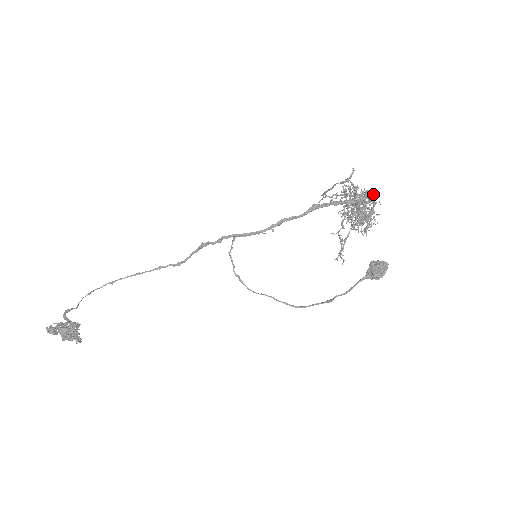
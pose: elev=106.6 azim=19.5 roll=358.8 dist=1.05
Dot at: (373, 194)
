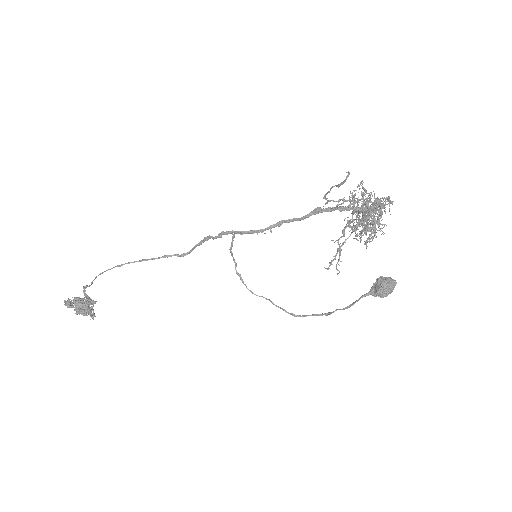
Dot at: (385, 203)
